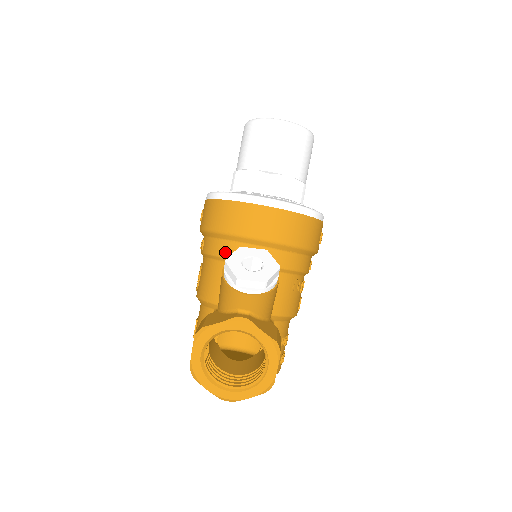
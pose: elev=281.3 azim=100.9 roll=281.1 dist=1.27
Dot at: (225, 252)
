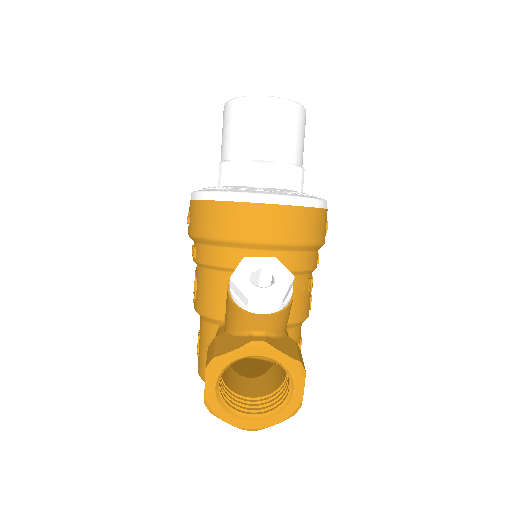
Dot at: (224, 261)
